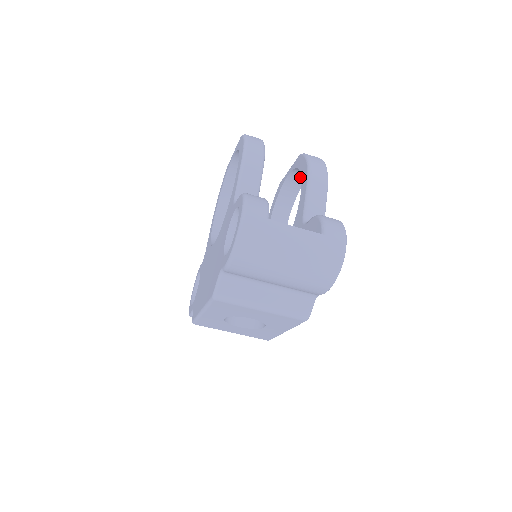
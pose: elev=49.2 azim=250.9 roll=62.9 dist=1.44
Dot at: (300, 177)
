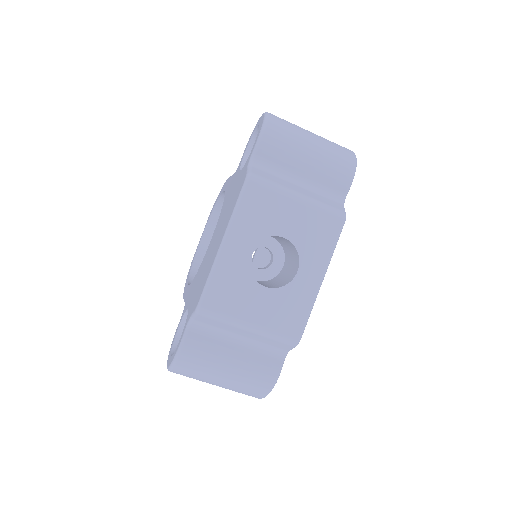
Dot at: (265, 258)
